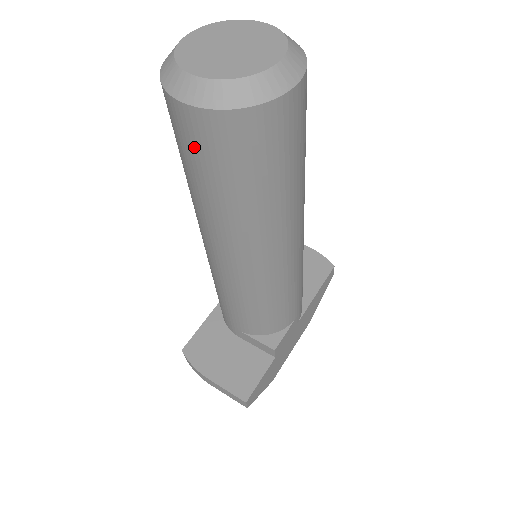
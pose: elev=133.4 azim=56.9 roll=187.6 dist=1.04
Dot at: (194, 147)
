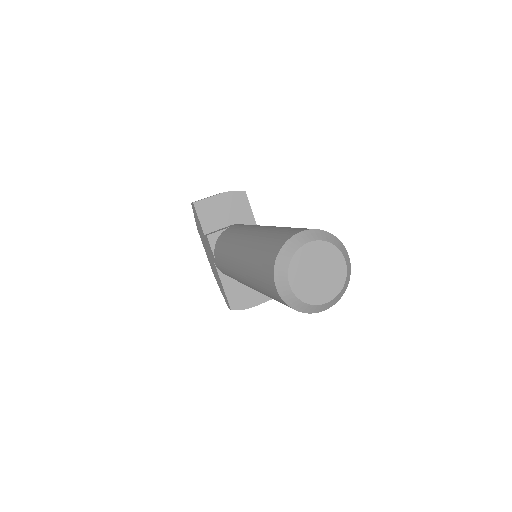
Dot at: occluded
